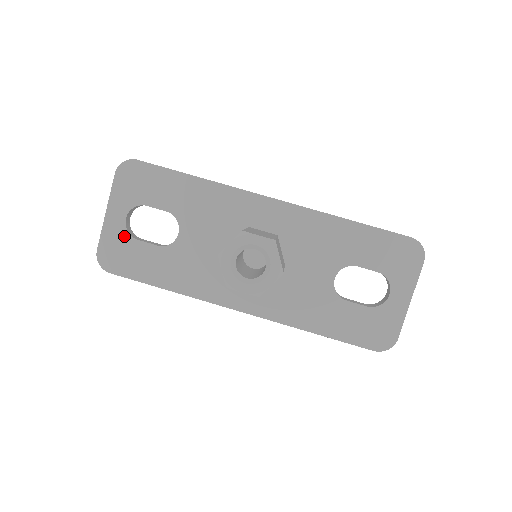
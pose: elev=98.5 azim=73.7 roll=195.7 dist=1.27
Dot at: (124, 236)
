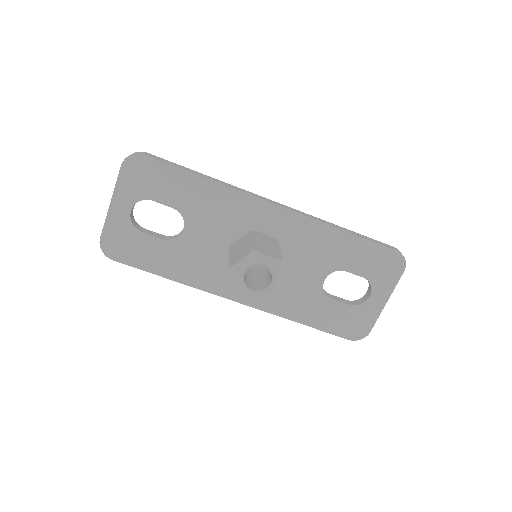
Dot at: (128, 227)
